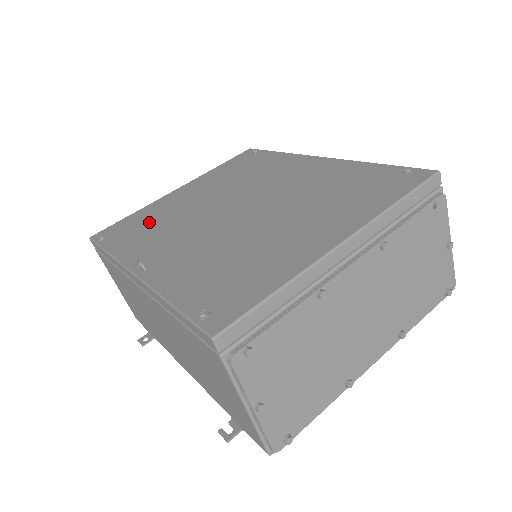
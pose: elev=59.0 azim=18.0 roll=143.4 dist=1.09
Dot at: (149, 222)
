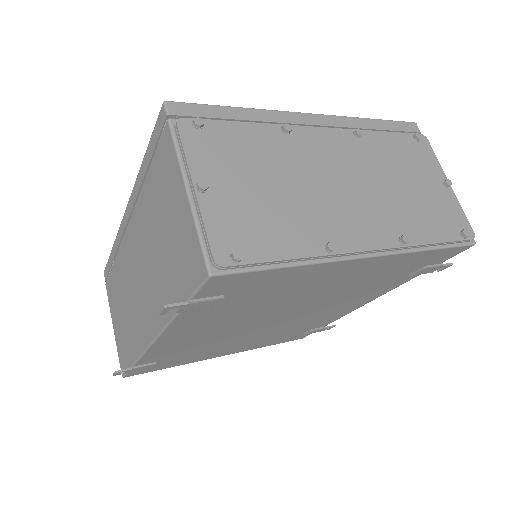
Dot at: occluded
